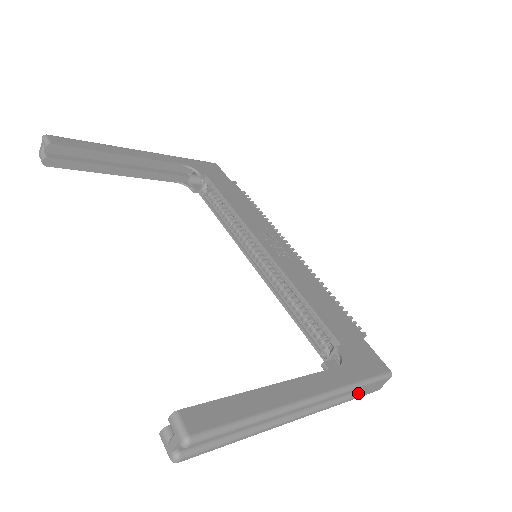
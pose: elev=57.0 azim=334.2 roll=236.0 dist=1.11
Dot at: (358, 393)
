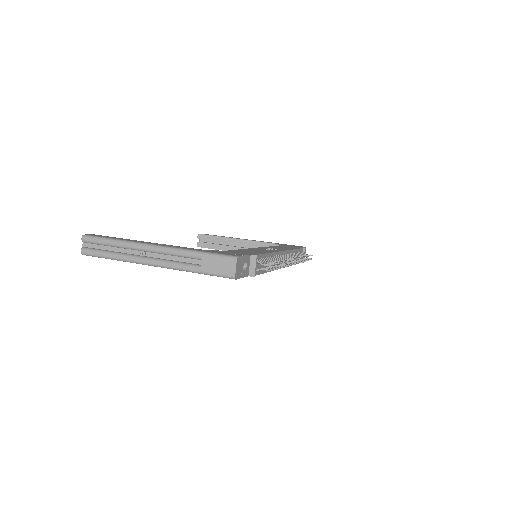
Dot at: (204, 264)
